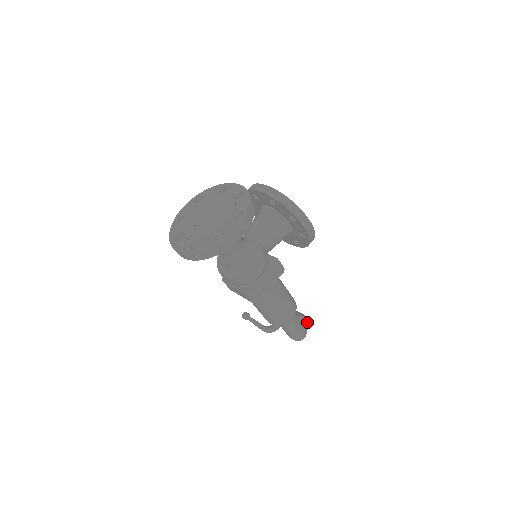
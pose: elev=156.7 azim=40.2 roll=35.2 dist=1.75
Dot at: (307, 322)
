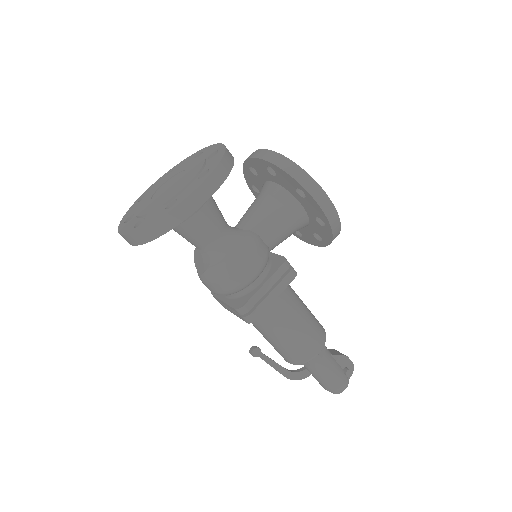
Dot at: (348, 365)
